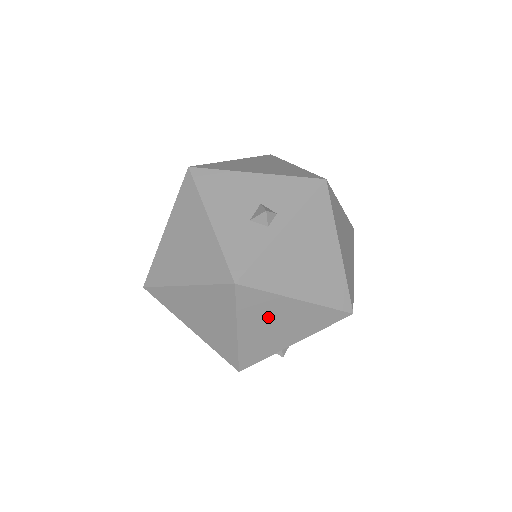
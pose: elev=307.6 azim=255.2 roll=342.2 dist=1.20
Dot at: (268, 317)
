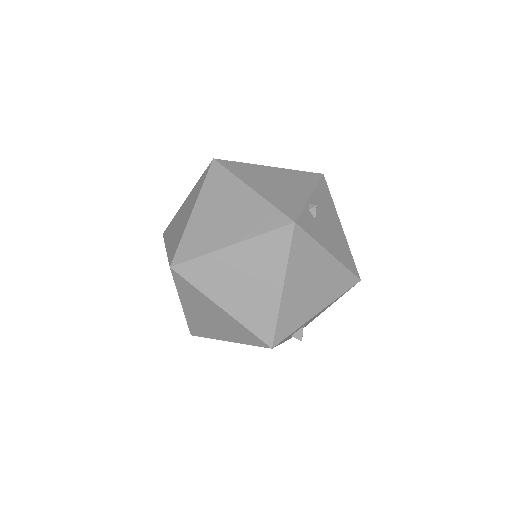
Dot at: (262, 177)
